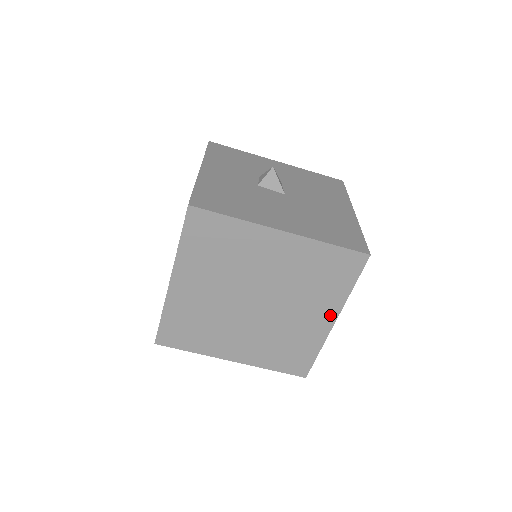
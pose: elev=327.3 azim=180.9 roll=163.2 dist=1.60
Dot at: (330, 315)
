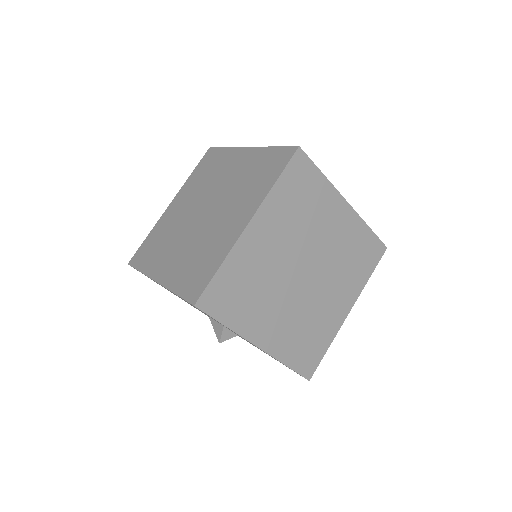
Dot at: (349, 303)
